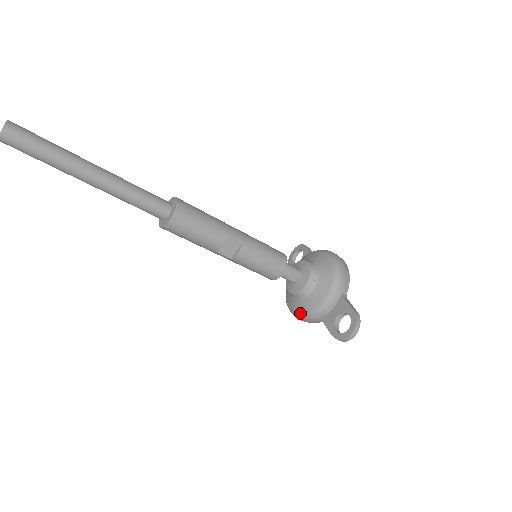
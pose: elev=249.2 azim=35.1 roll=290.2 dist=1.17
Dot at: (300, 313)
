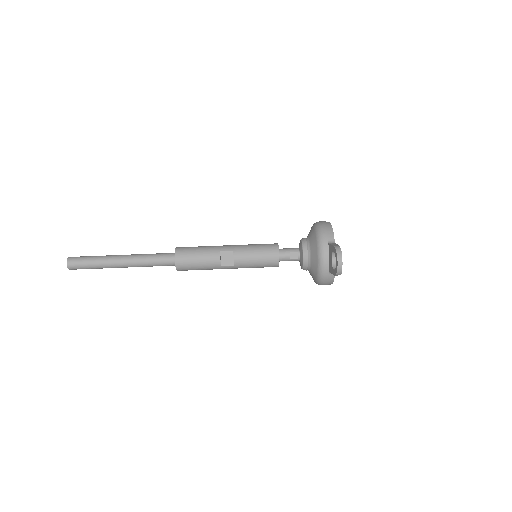
Dot at: (316, 278)
